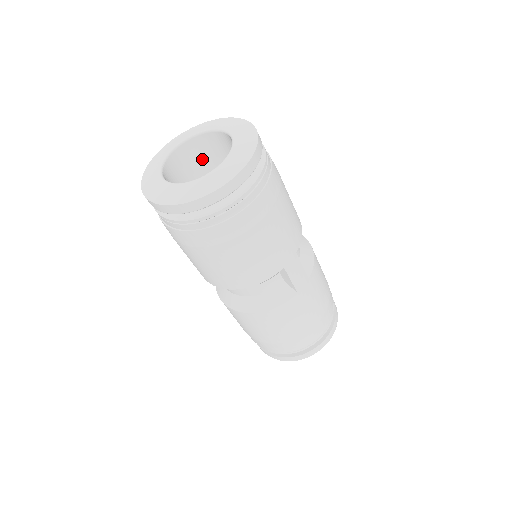
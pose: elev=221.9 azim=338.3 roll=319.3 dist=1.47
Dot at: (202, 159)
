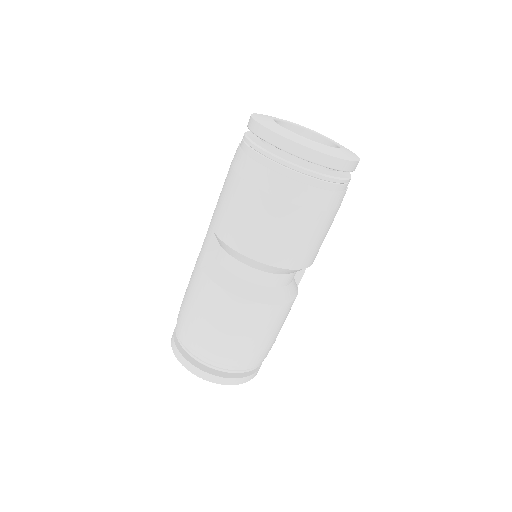
Dot at: occluded
